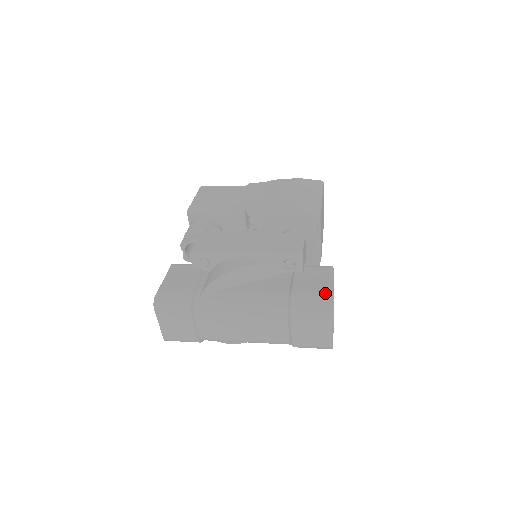
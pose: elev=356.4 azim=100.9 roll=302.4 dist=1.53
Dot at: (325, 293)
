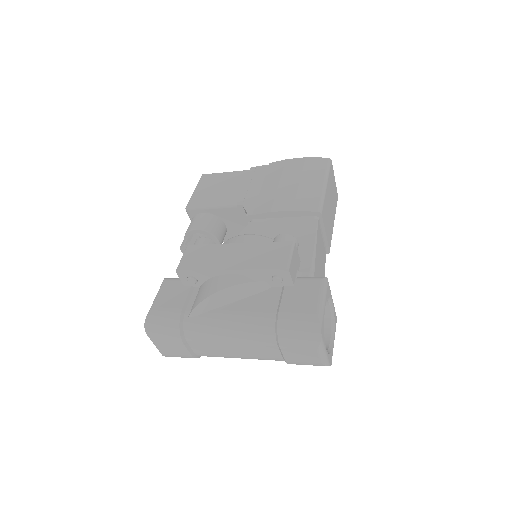
Dot at: (313, 314)
